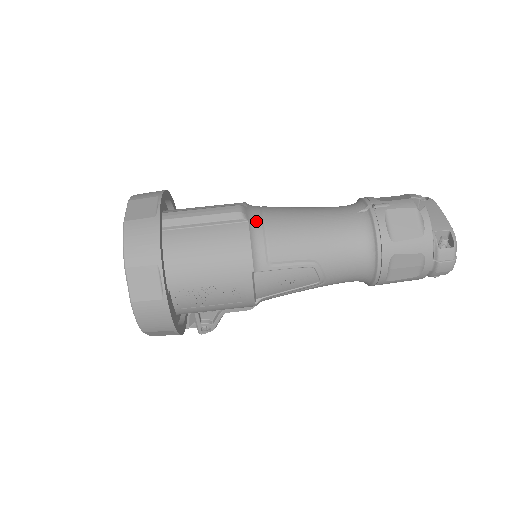
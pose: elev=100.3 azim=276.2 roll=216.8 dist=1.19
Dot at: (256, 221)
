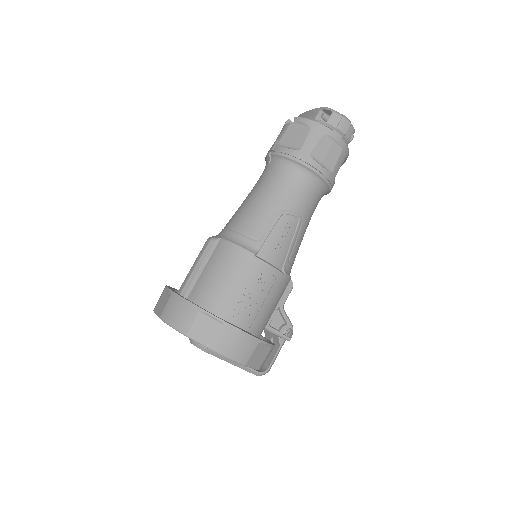
Dot at: (225, 233)
